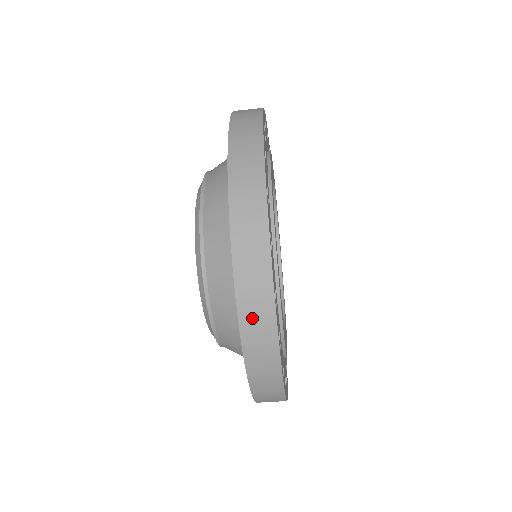
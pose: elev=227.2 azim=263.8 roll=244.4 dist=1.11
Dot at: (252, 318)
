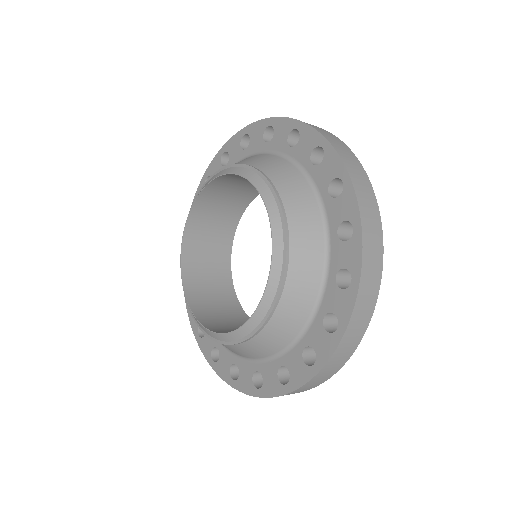
Dot at: occluded
